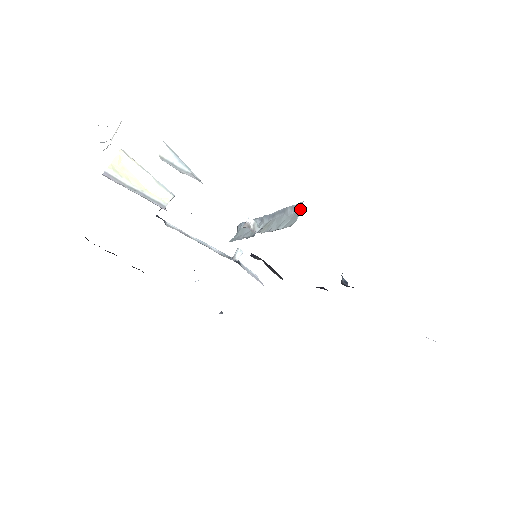
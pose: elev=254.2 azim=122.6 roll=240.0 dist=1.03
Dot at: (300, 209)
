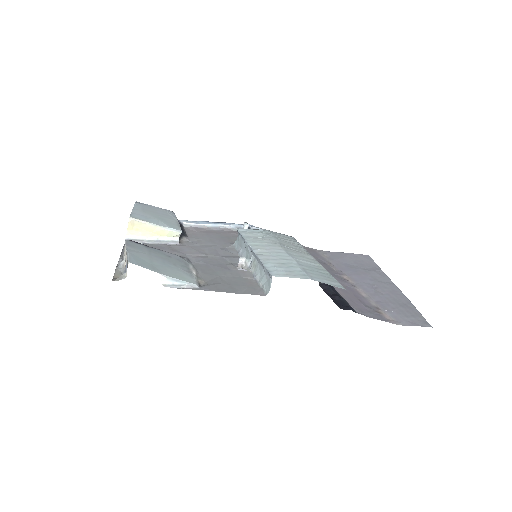
Dot at: (271, 281)
